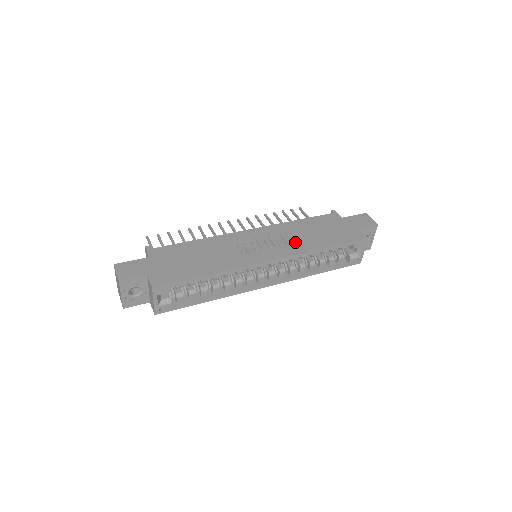
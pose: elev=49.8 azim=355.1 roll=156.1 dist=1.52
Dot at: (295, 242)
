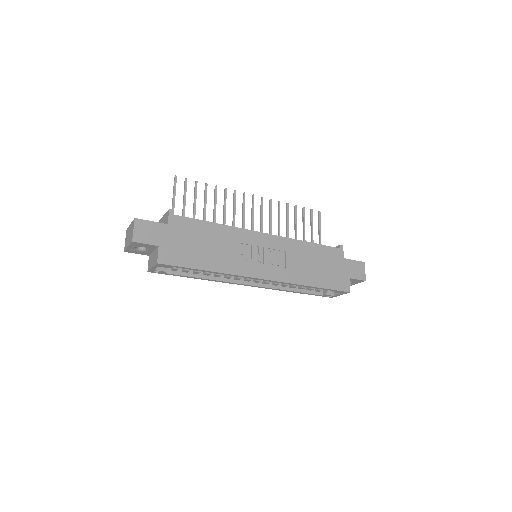
Dot at: (293, 268)
